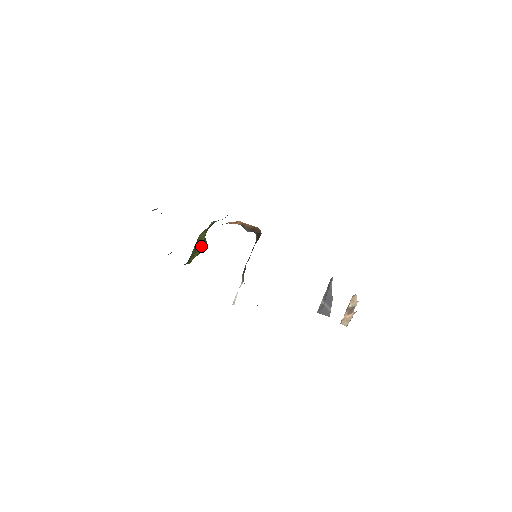
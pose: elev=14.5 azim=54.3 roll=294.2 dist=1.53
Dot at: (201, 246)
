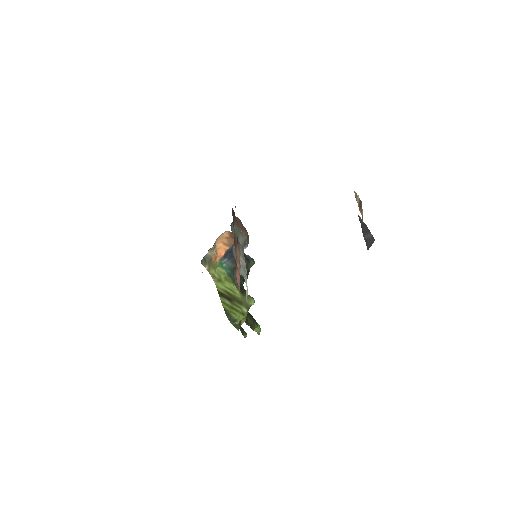
Dot at: (242, 300)
